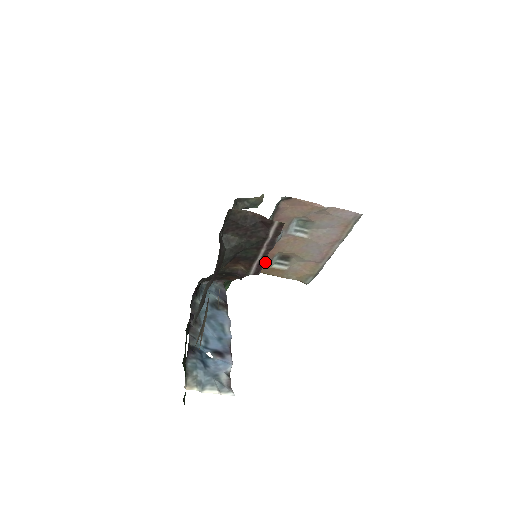
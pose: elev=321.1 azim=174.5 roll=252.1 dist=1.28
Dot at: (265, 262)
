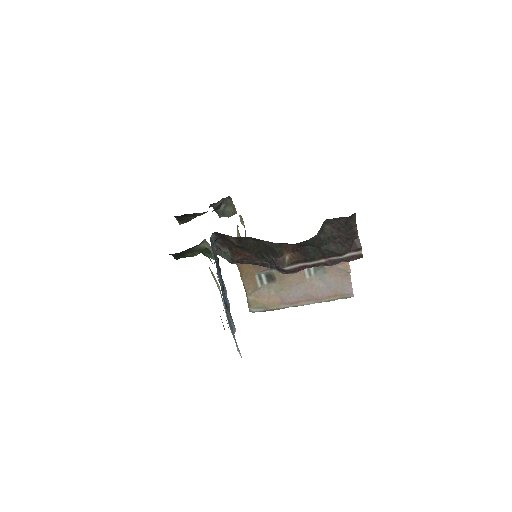
Dot at: (258, 267)
